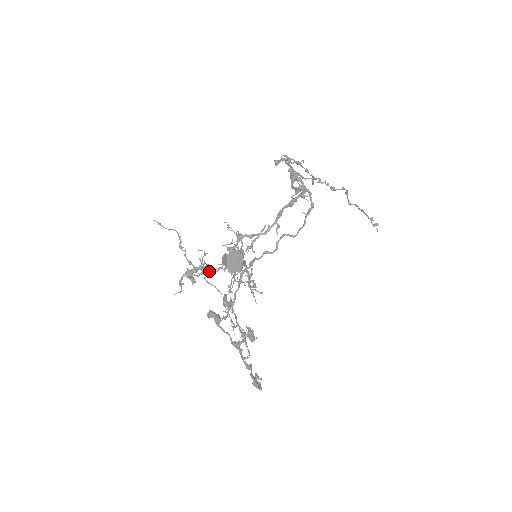
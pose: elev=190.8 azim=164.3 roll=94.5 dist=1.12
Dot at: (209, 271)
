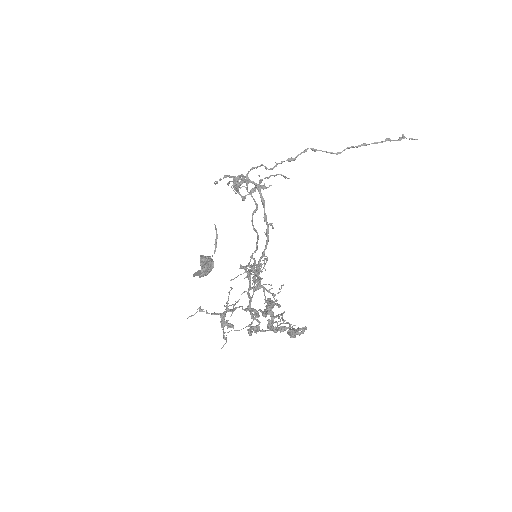
Dot at: (246, 309)
